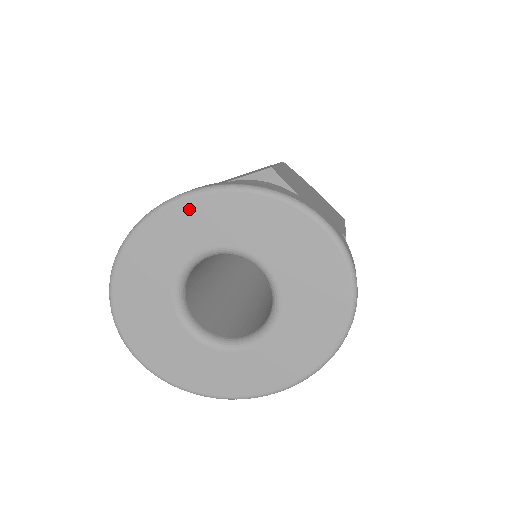
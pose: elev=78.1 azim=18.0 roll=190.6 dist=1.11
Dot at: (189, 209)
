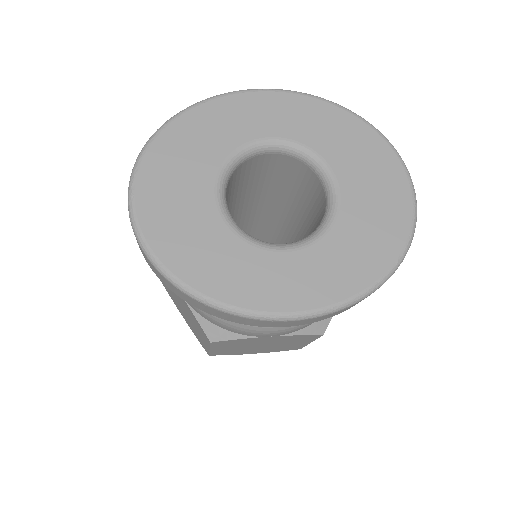
Dot at: (264, 100)
